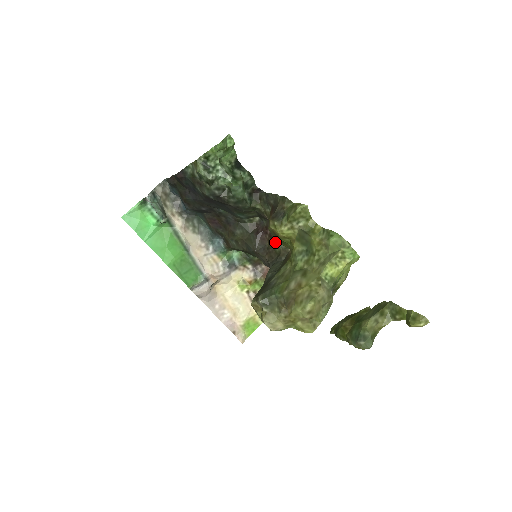
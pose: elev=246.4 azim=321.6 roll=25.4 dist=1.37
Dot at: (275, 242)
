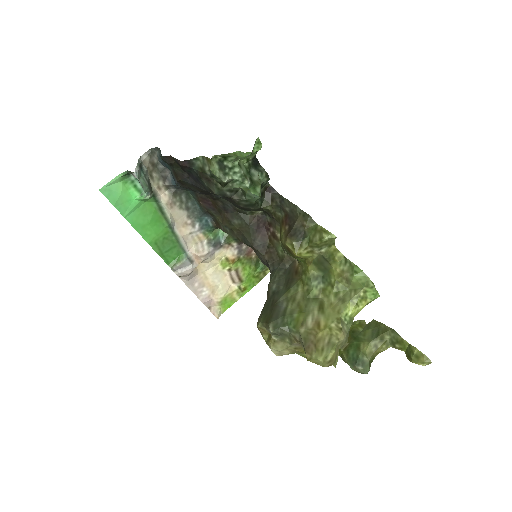
Dot at: (279, 244)
